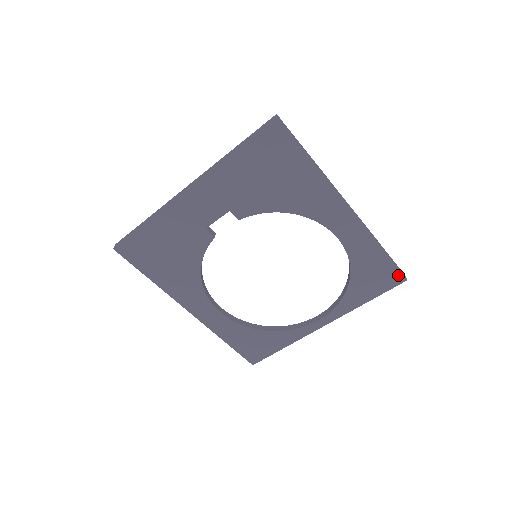
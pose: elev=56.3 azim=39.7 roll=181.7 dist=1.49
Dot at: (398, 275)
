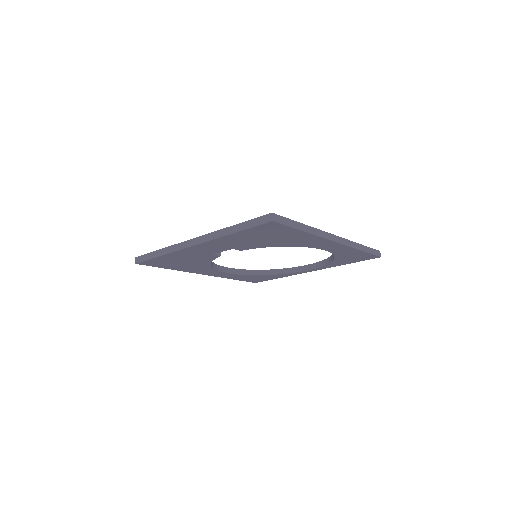
Dot at: (374, 256)
